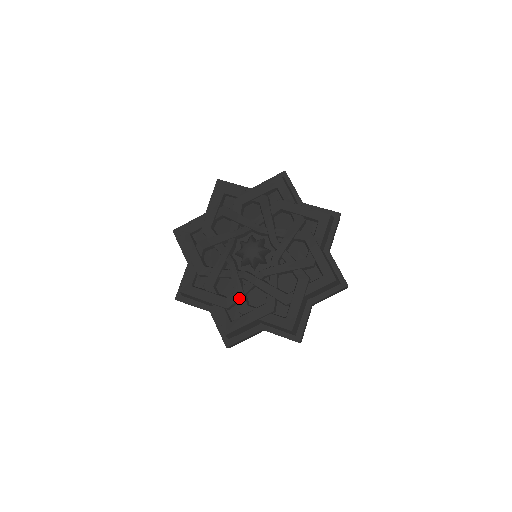
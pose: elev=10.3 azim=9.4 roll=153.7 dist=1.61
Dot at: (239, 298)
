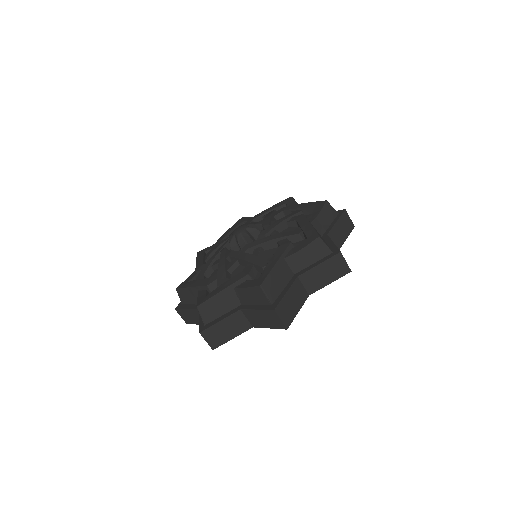
Dot at: (220, 273)
